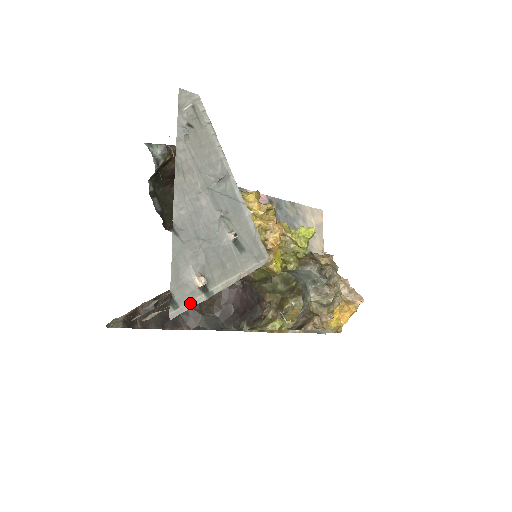
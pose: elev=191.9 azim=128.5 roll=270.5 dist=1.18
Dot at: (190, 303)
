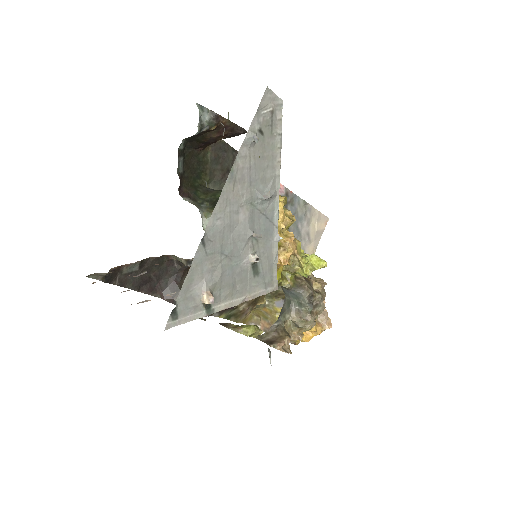
Dot at: (189, 317)
